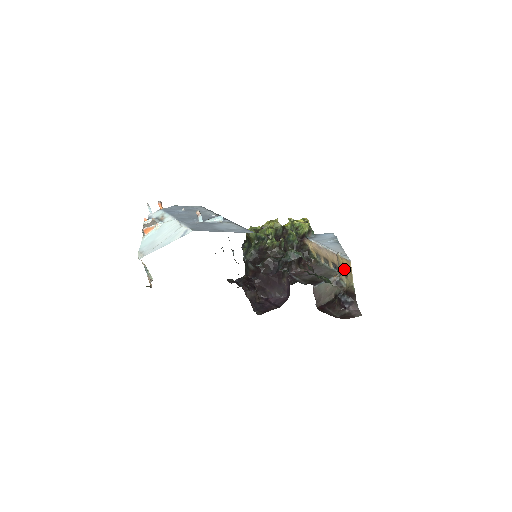
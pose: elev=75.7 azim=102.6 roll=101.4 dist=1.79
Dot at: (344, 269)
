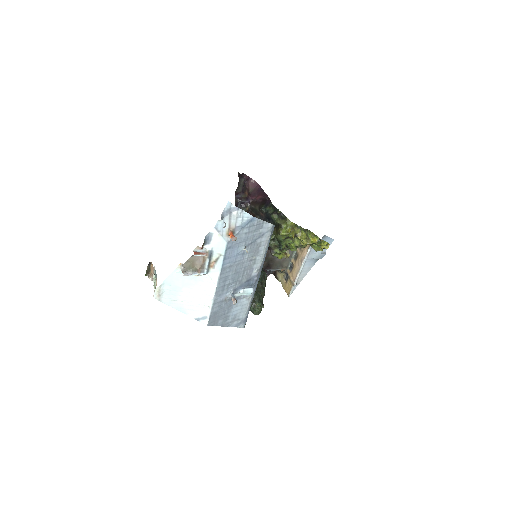
Dot at: (287, 281)
